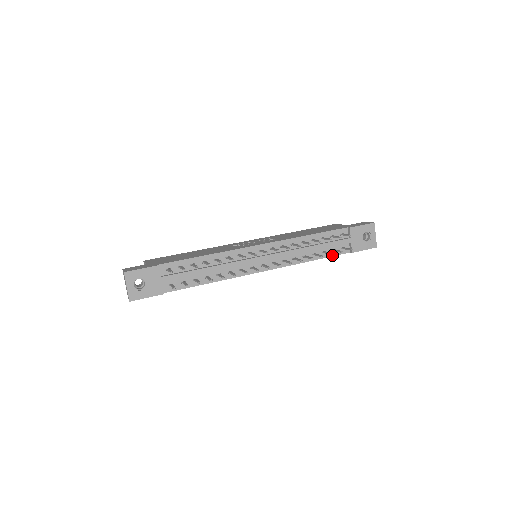
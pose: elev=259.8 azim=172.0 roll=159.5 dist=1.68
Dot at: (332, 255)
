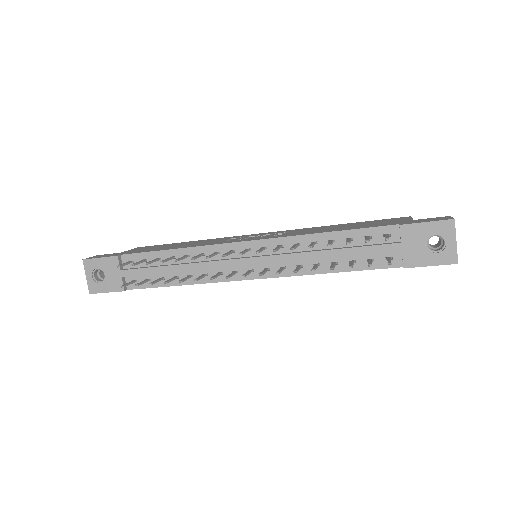
Dot at: (367, 268)
